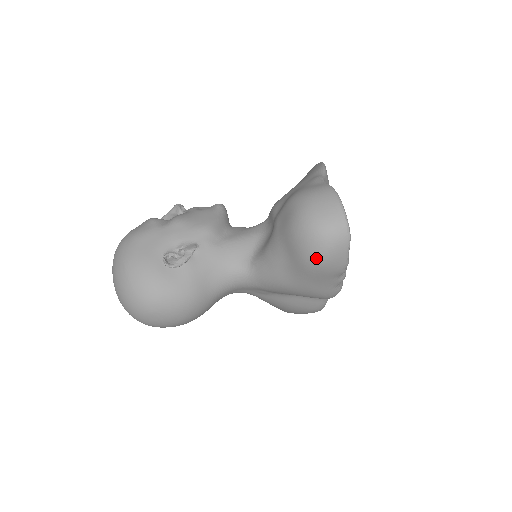
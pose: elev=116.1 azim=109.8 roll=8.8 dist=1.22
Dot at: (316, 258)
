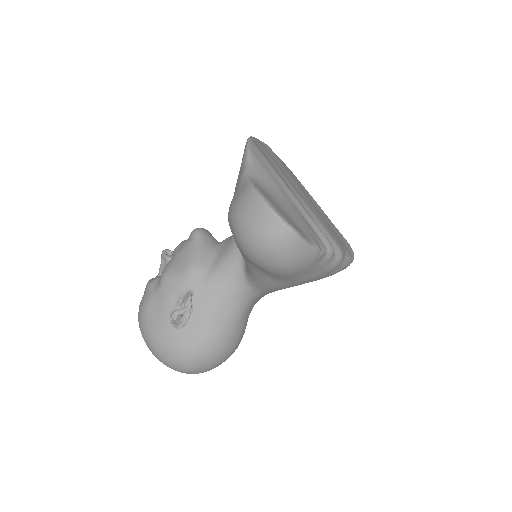
Dot at: (280, 268)
